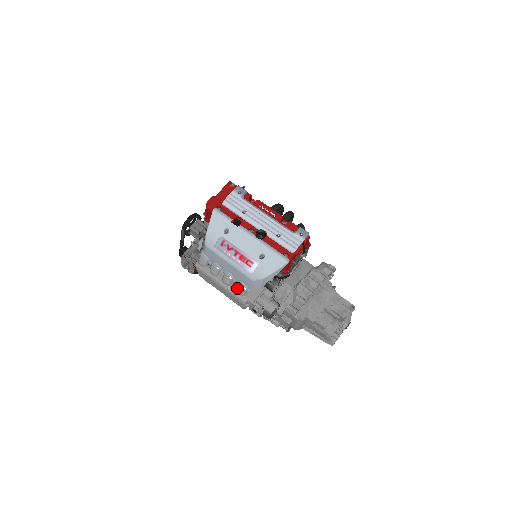
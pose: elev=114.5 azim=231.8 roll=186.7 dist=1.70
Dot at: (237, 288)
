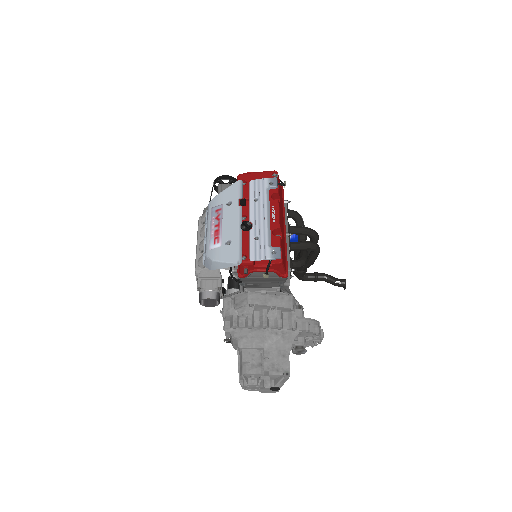
Dot at: (201, 257)
